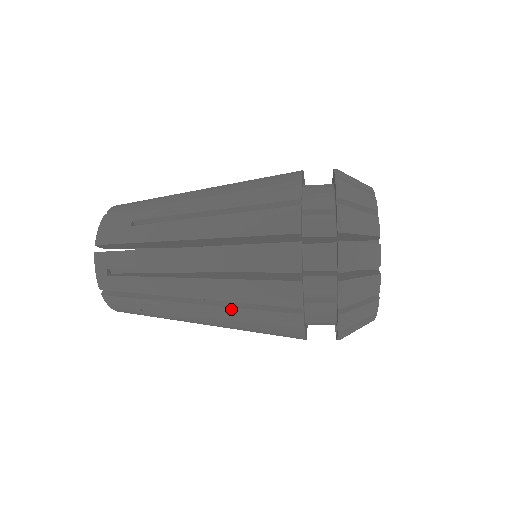
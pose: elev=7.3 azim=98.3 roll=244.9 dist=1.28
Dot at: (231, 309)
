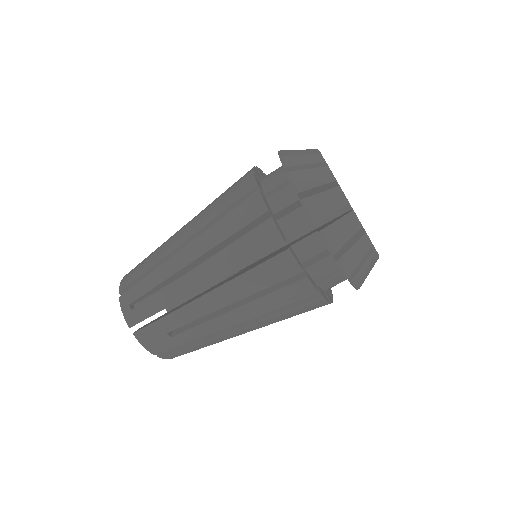
Dot at: (232, 282)
